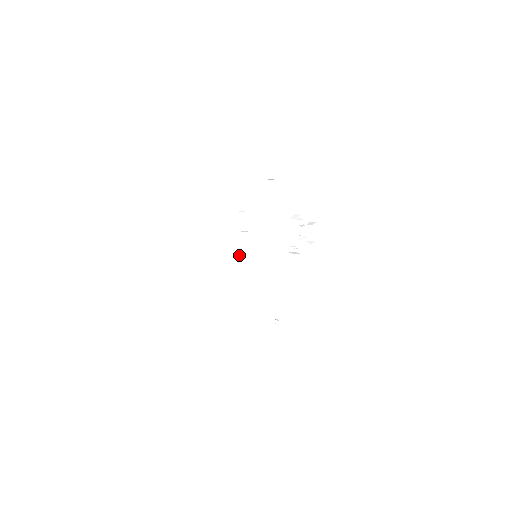
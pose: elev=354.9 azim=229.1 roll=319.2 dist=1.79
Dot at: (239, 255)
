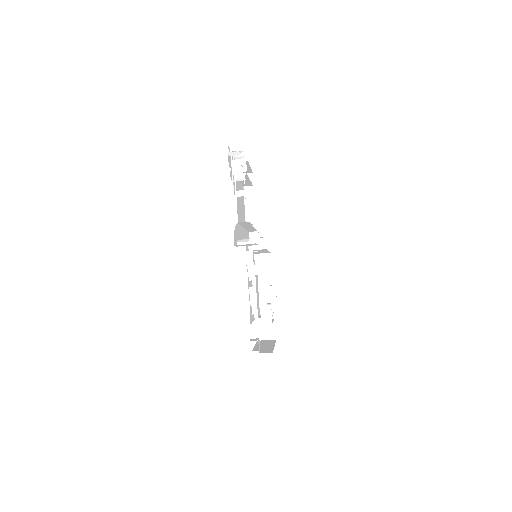
Dot at: occluded
